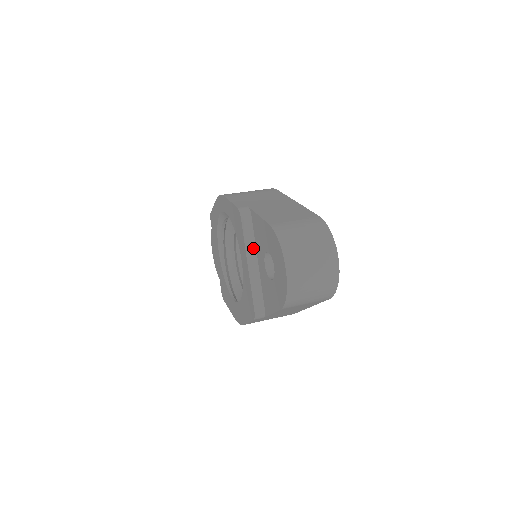
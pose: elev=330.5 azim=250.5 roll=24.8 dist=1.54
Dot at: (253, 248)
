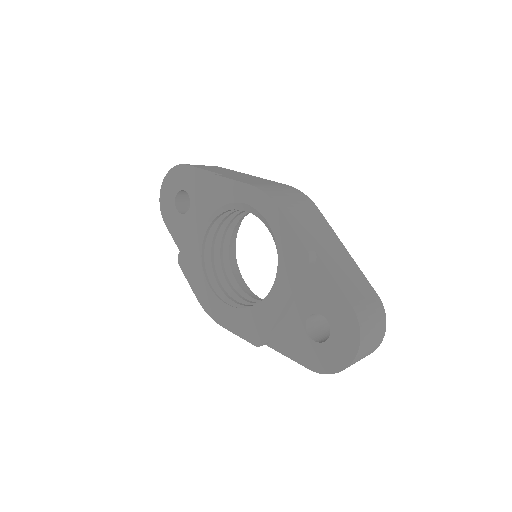
Dot at: (297, 291)
